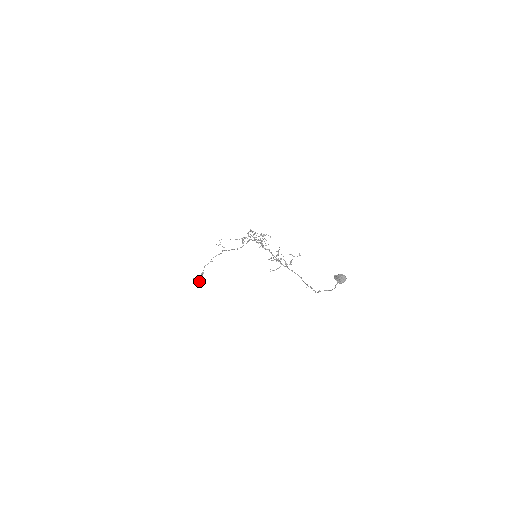
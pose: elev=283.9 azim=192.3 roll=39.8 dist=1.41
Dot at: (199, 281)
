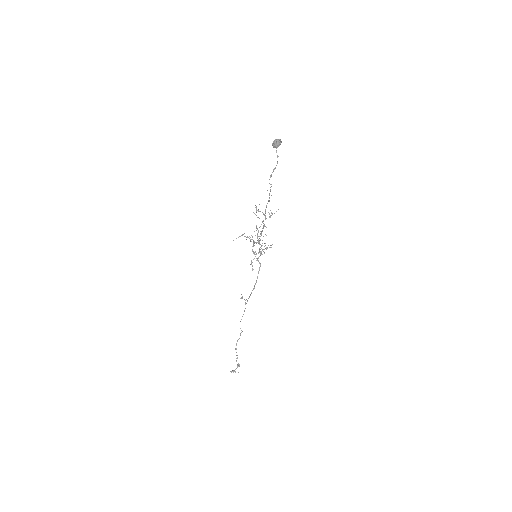
Dot at: (235, 372)
